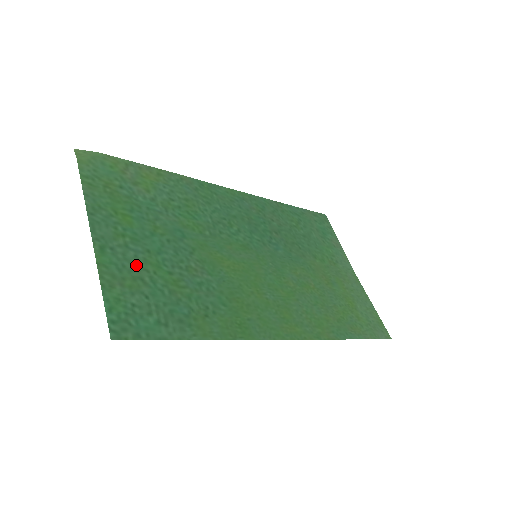
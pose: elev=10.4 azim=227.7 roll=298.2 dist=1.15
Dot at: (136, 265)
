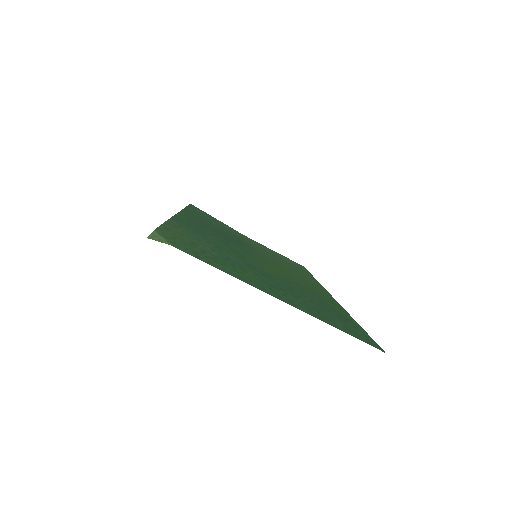
Dot at: (302, 303)
